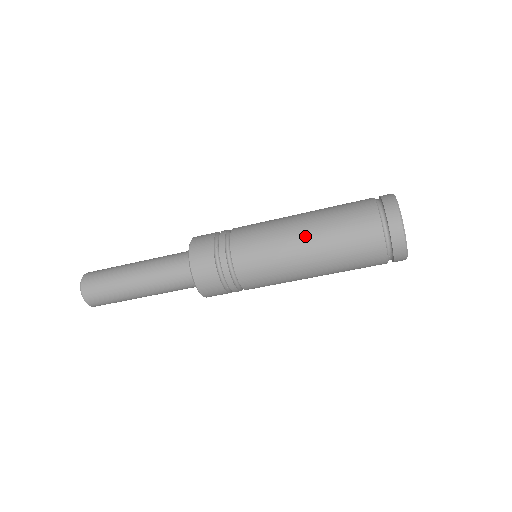
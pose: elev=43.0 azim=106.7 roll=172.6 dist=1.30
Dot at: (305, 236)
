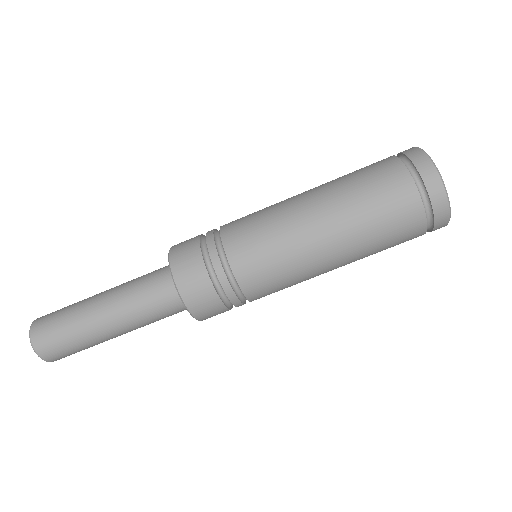
Dot at: (308, 191)
